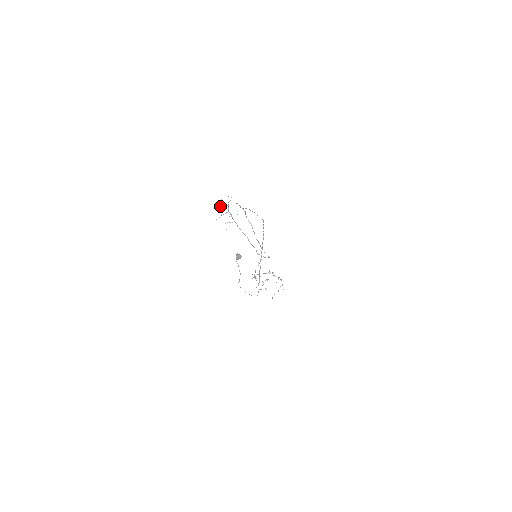
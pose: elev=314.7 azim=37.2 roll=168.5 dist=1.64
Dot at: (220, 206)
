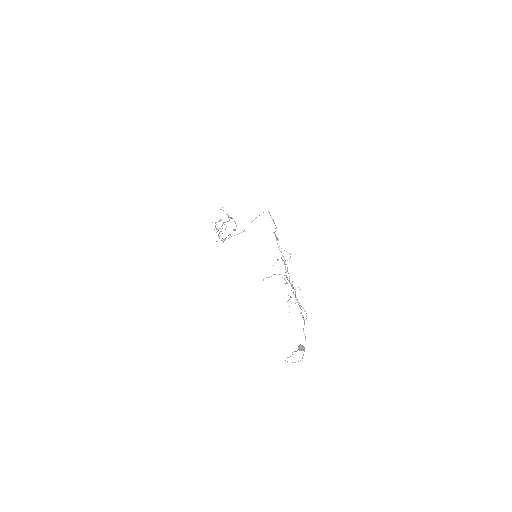
Dot at: (285, 280)
